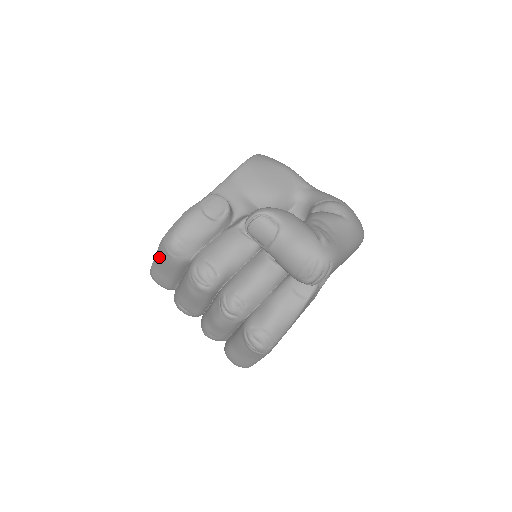
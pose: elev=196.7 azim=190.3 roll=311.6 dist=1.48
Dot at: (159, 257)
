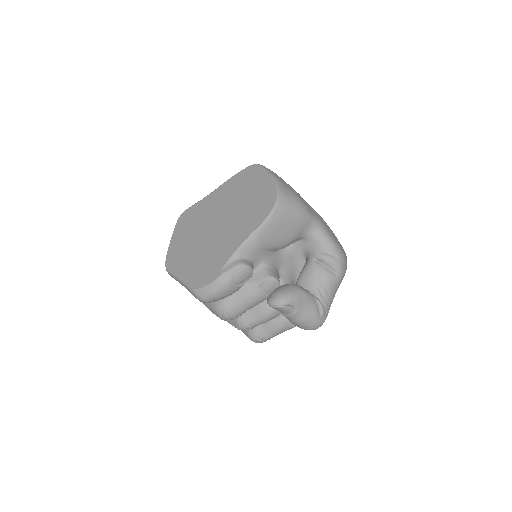
Dot at: (186, 288)
